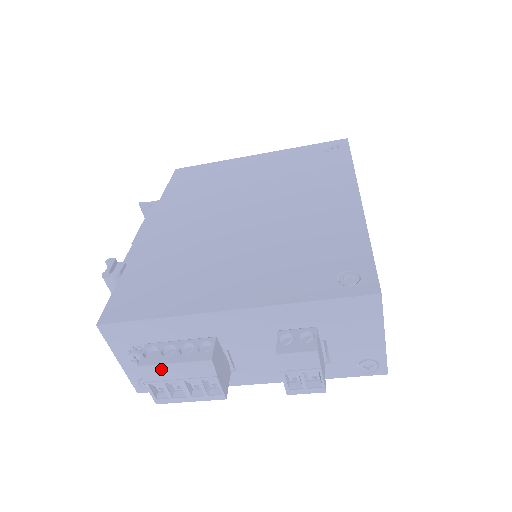
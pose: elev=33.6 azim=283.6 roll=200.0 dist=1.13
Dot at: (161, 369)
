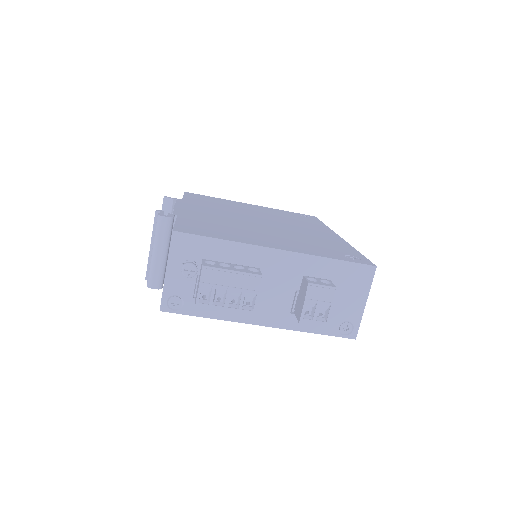
Dot at: (219, 274)
